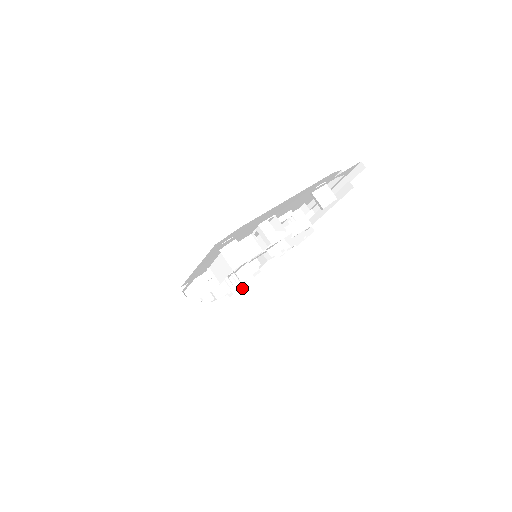
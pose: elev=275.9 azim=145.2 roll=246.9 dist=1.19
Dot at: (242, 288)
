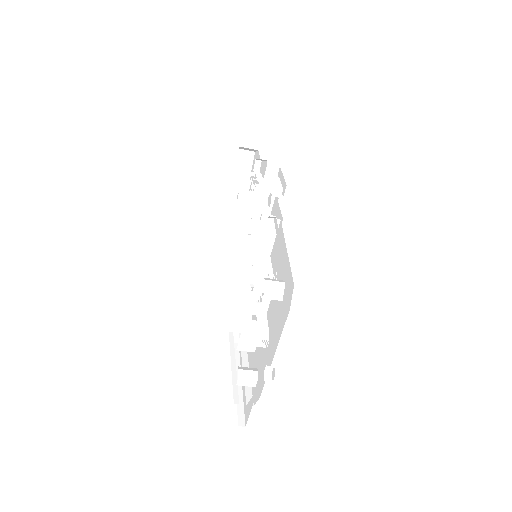
Dot at: (260, 160)
